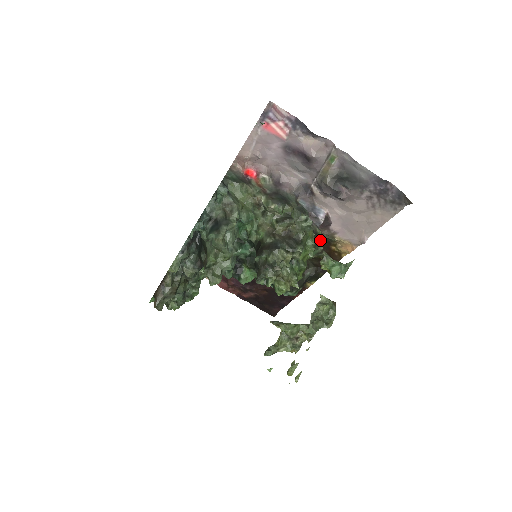
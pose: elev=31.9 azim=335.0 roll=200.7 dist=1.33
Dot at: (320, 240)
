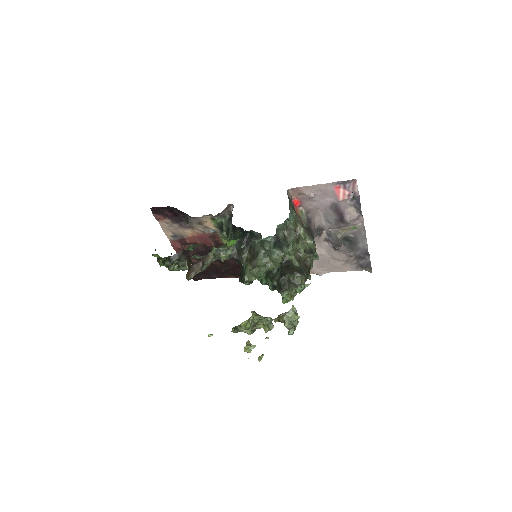
Dot at: occluded
